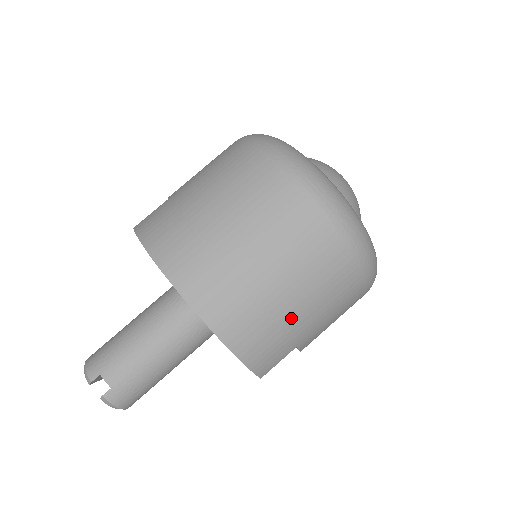
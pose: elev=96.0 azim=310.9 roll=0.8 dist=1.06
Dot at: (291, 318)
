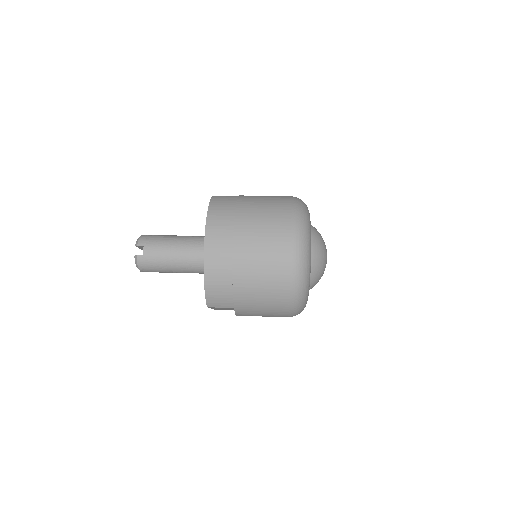
Dot at: (241, 291)
